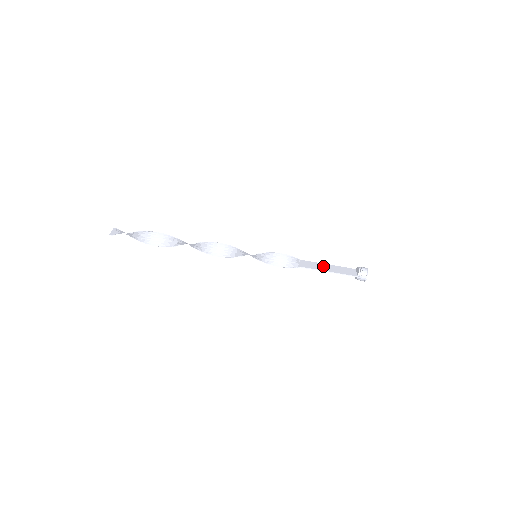
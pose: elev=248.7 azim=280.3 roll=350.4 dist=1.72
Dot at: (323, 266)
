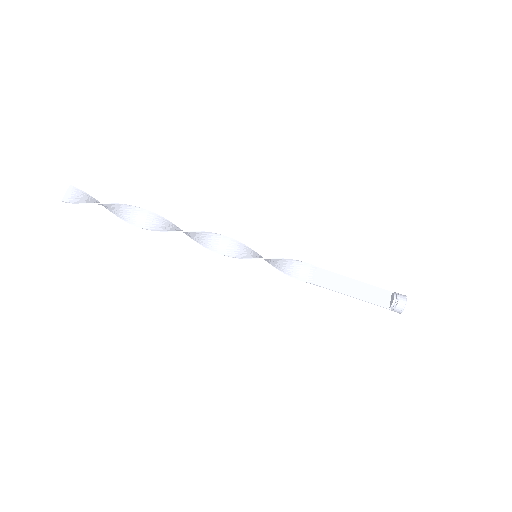
Dot at: (346, 284)
